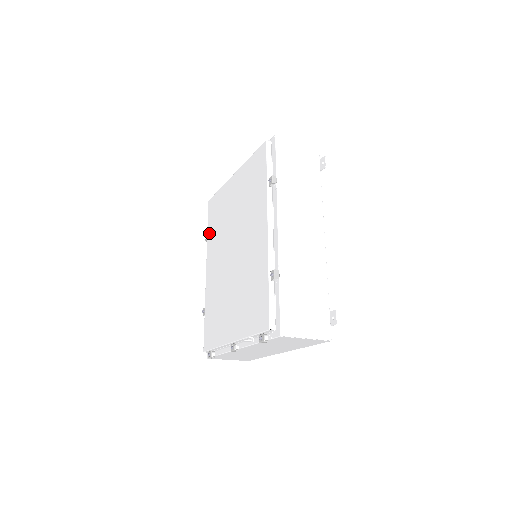
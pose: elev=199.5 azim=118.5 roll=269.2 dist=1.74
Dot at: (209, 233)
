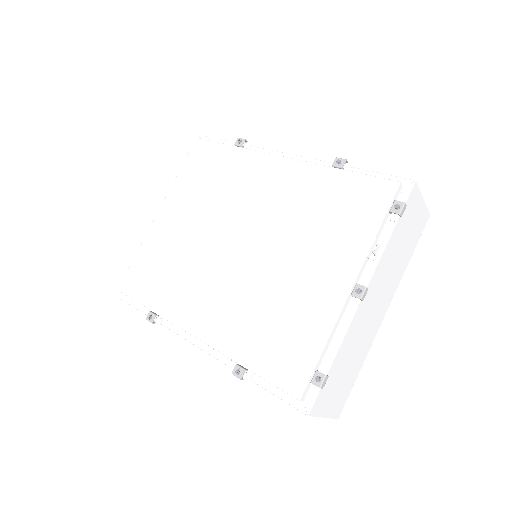
Dot at: (155, 302)
